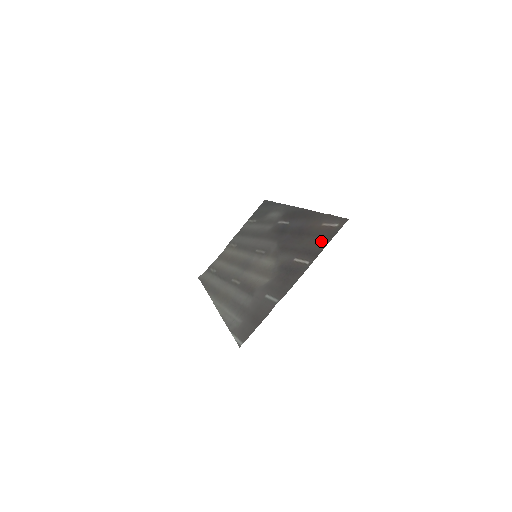
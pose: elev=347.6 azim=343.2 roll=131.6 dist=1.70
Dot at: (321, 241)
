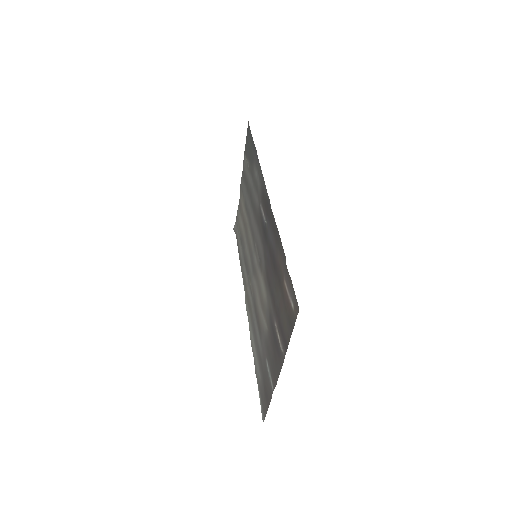
Dot at: (285, 323)
